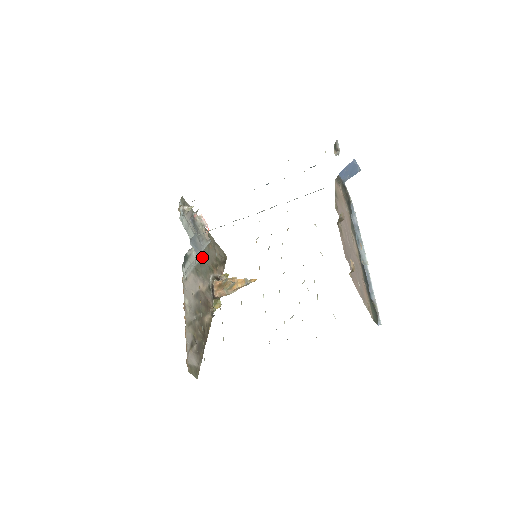
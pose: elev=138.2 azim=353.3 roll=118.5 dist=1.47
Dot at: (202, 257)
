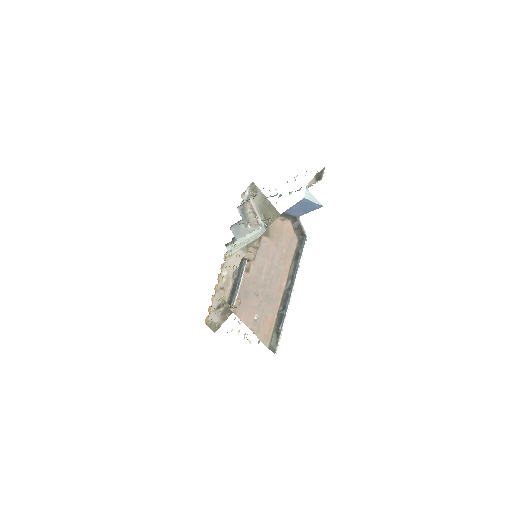
Dot at: occluded
